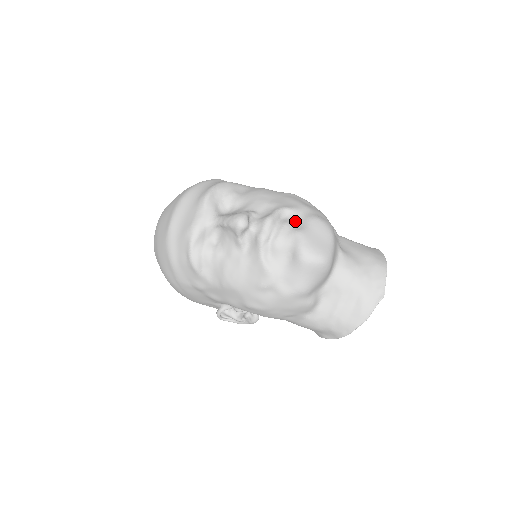
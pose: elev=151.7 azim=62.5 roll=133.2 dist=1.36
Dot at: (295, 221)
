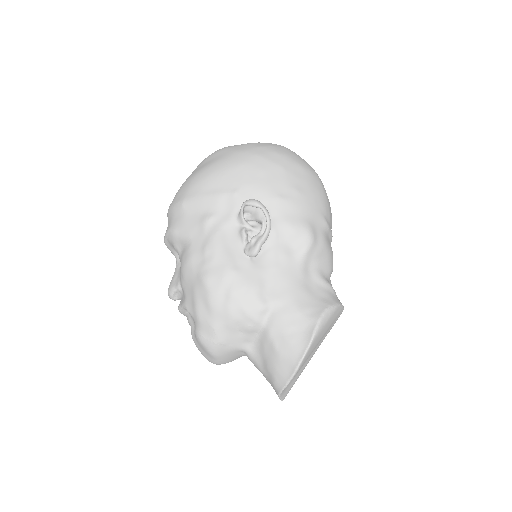
Dot at: (193, 323)
